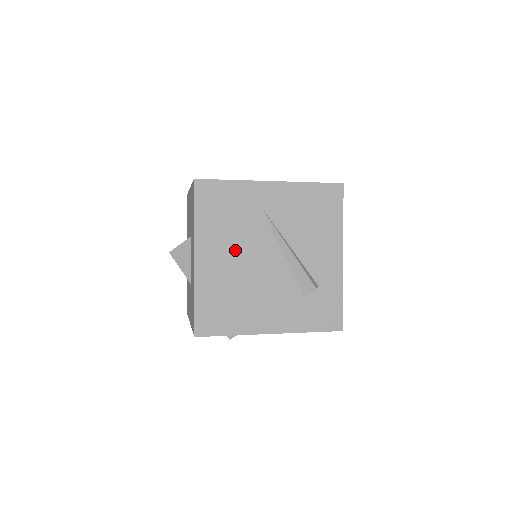
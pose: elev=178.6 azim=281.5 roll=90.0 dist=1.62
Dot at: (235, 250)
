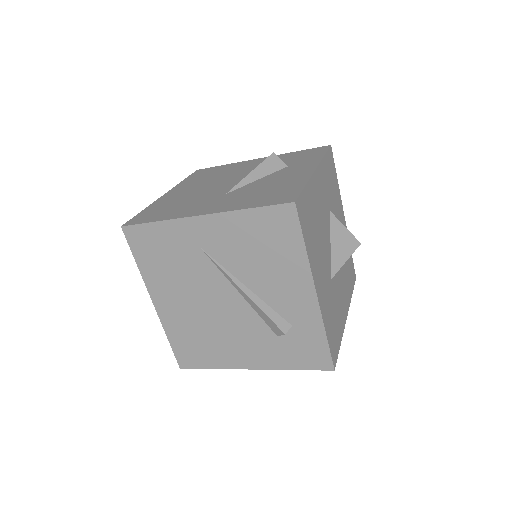
Dot at: (188, 293)
